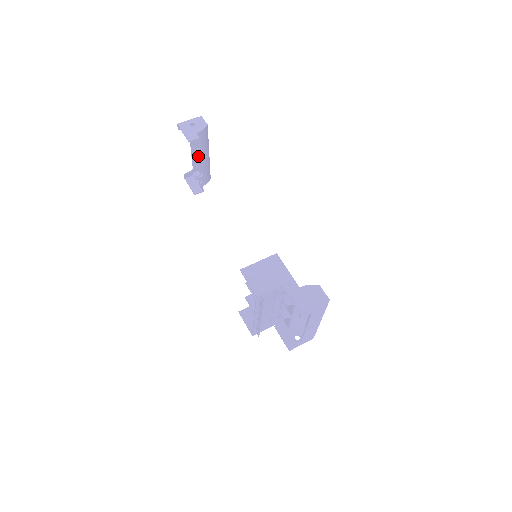
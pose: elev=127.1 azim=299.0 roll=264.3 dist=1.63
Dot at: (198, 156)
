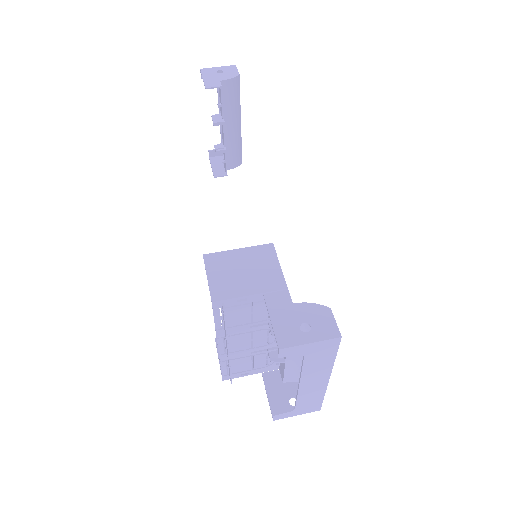
Dot at: (220, 117)
